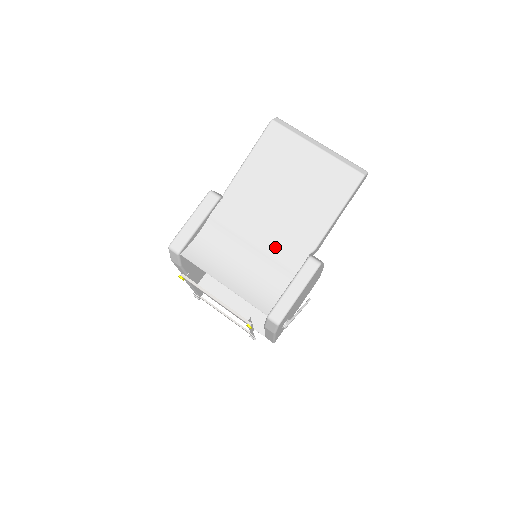
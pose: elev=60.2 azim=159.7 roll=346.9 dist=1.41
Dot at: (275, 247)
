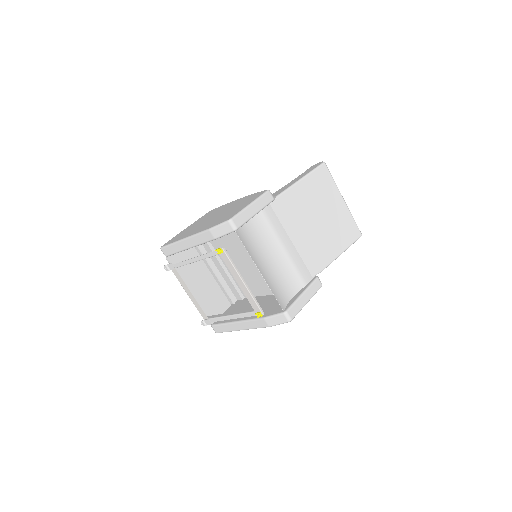
Dot at: (298, 259)
